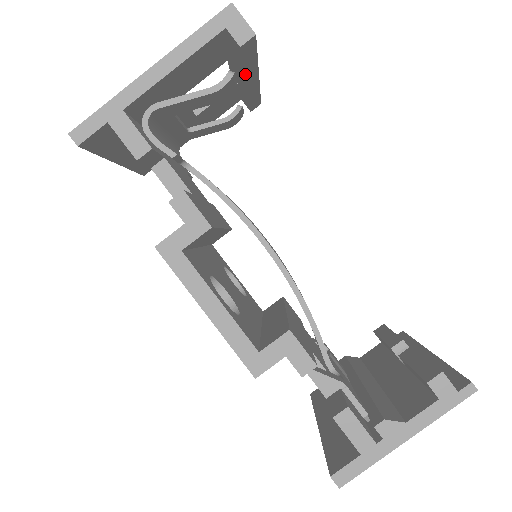
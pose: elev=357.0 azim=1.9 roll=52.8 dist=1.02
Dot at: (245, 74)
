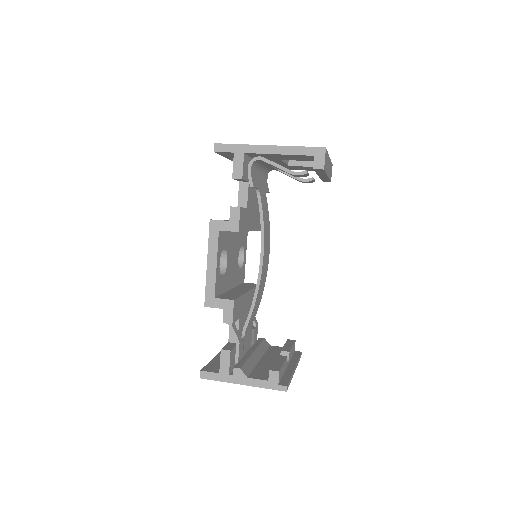
Dot at: (317, 173)
